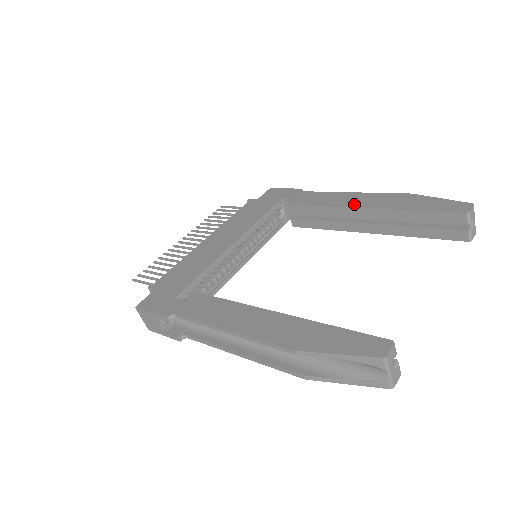
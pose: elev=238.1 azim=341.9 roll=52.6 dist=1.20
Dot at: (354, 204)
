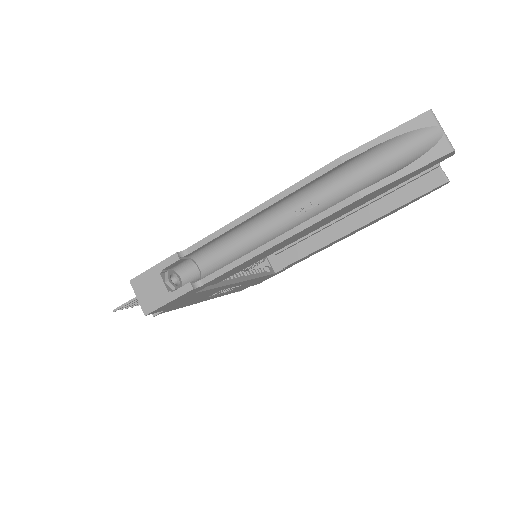
Dot at: occluded
